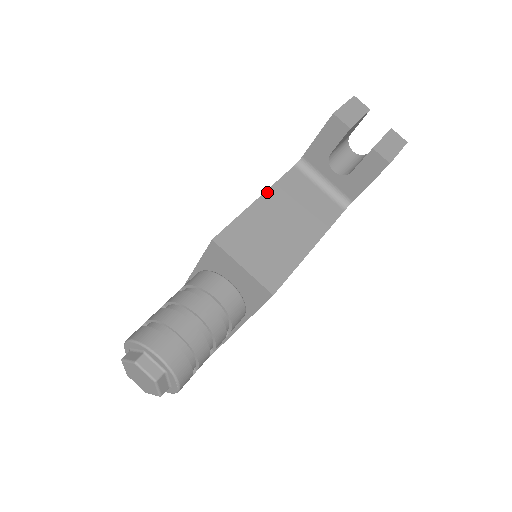
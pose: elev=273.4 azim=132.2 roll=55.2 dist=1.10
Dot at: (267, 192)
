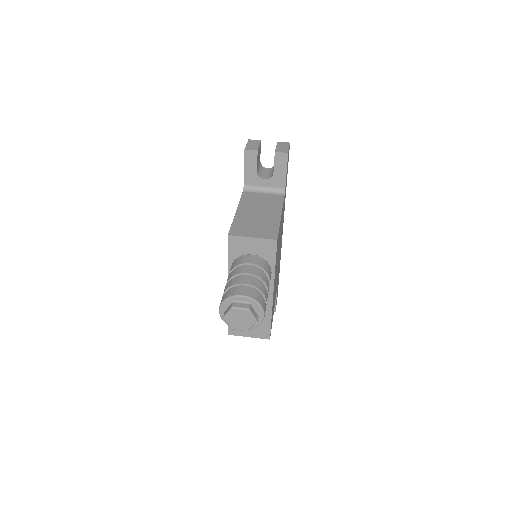
Dot at: (238, 207)
